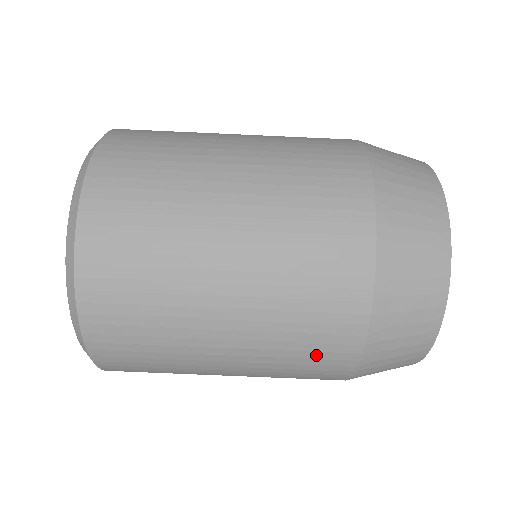
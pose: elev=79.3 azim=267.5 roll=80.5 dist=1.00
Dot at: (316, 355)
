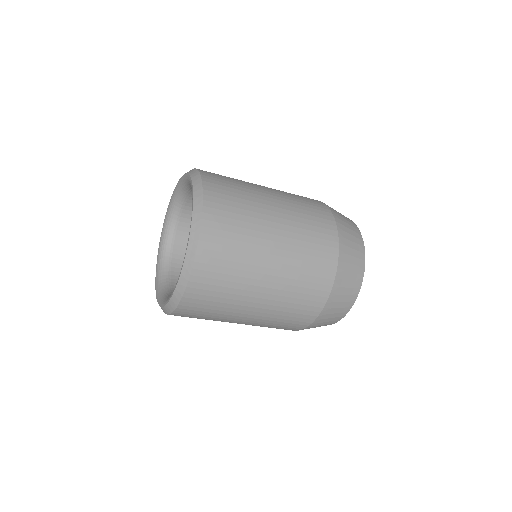
Dot at: occluded
